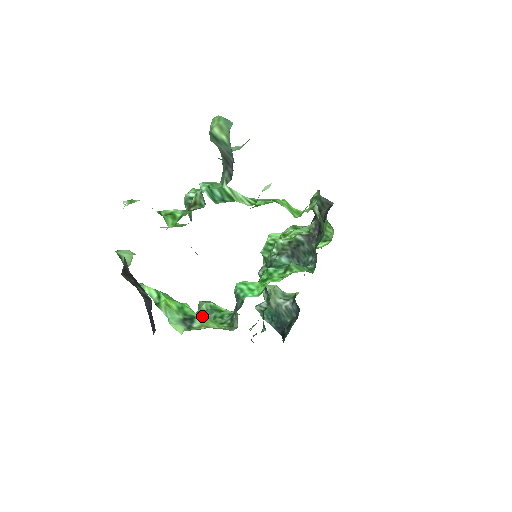
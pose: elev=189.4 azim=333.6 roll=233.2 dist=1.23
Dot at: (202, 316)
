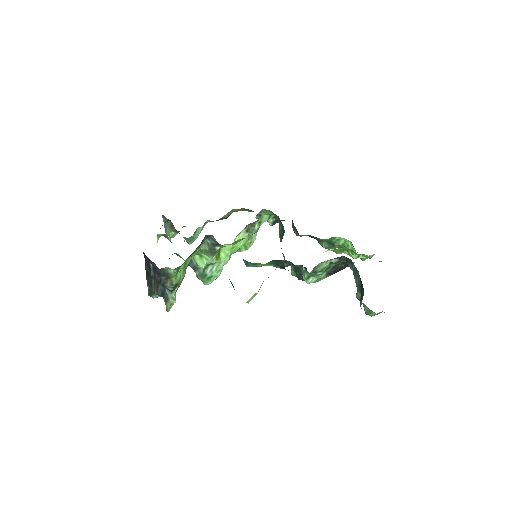
Dot at: occluded
